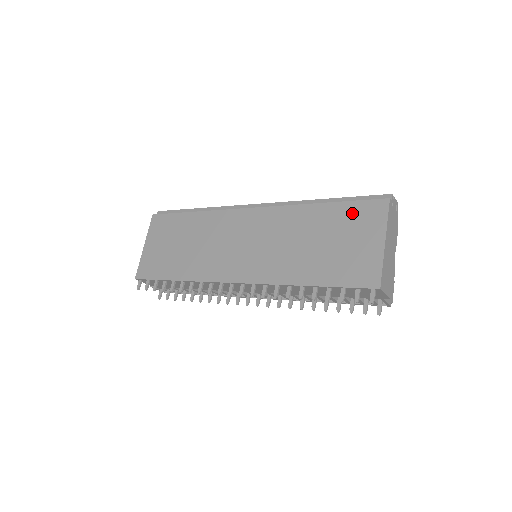
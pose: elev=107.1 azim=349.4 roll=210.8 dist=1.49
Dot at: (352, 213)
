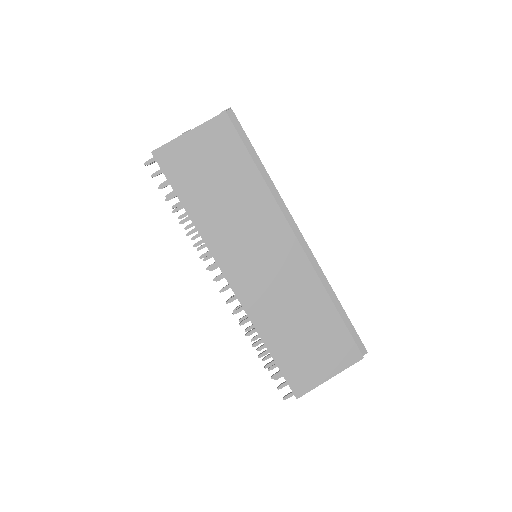
Dot at: (339, 338)
